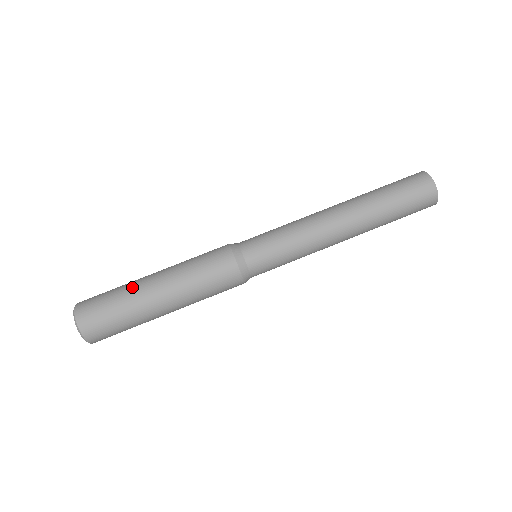
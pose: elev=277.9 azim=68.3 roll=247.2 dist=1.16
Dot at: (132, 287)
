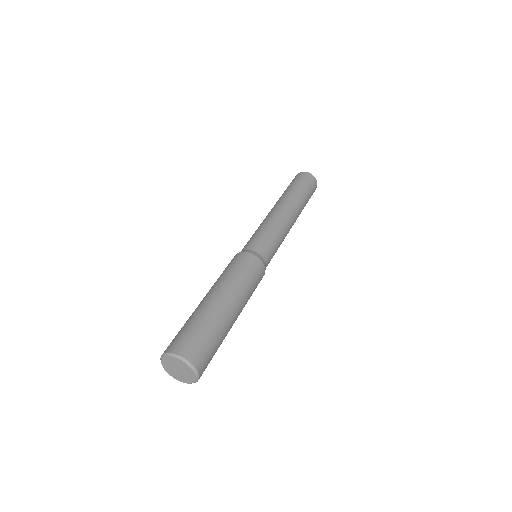
Dot at: (194, 312)
